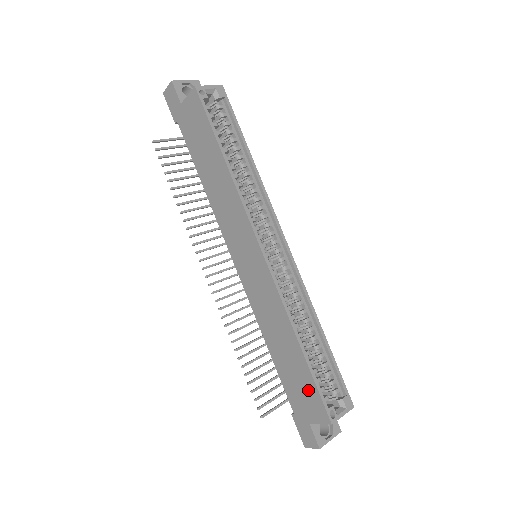
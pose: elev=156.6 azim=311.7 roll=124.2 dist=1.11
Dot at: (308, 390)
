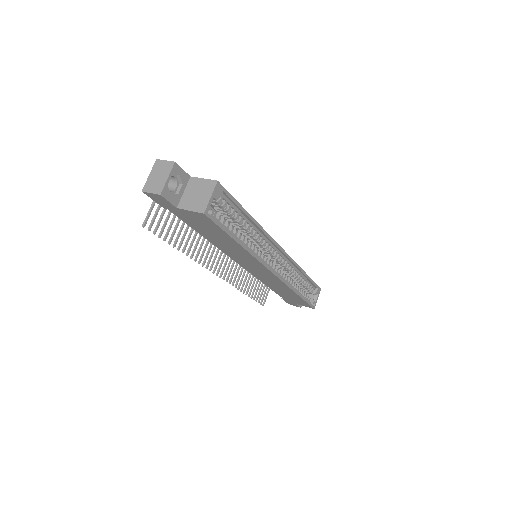
Dot at: (299, 301)
